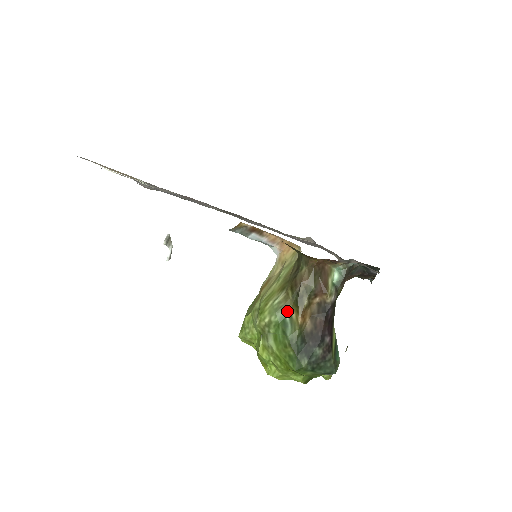
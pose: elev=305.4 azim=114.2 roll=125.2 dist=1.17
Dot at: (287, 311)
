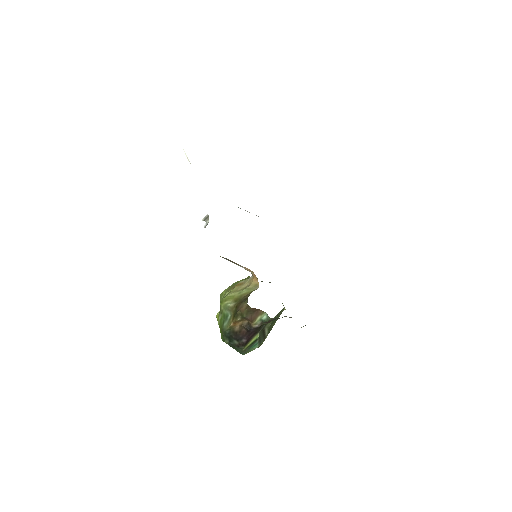
Dot at: (231, 314)
